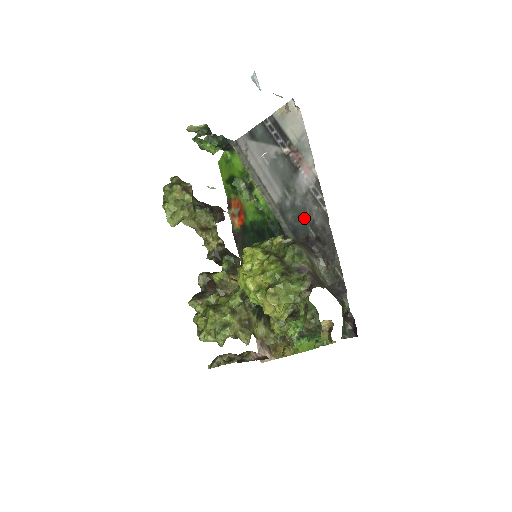
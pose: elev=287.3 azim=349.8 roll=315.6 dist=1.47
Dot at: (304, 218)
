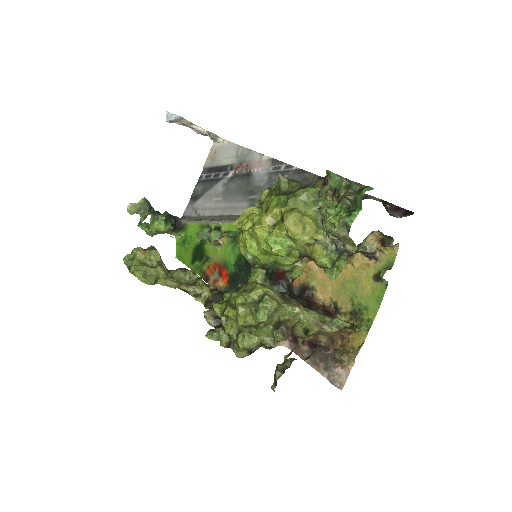
Dot at: occluded
